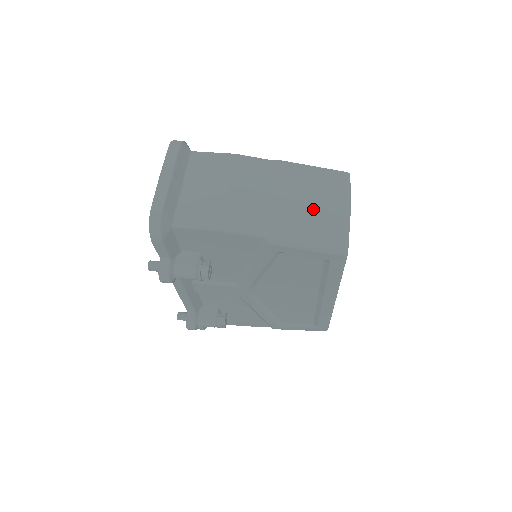
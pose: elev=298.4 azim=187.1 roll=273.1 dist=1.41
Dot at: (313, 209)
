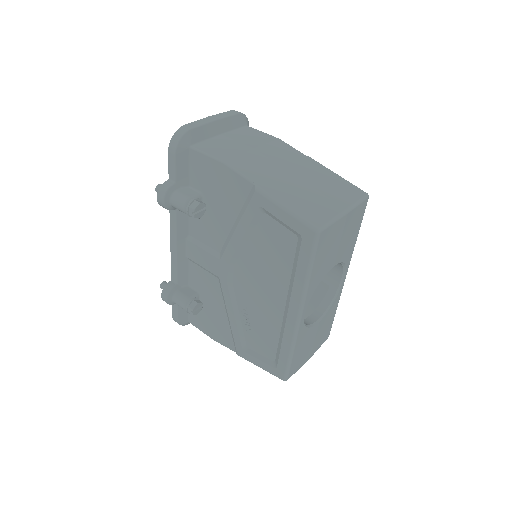
Dot at: (314, 192)
